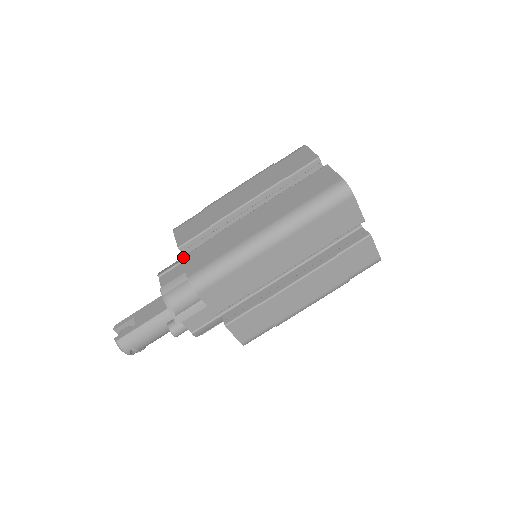
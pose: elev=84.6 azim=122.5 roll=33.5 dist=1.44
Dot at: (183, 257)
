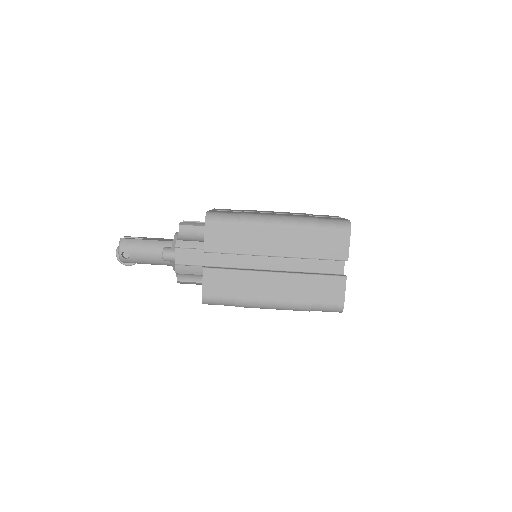
Dot at: (212, 210)
